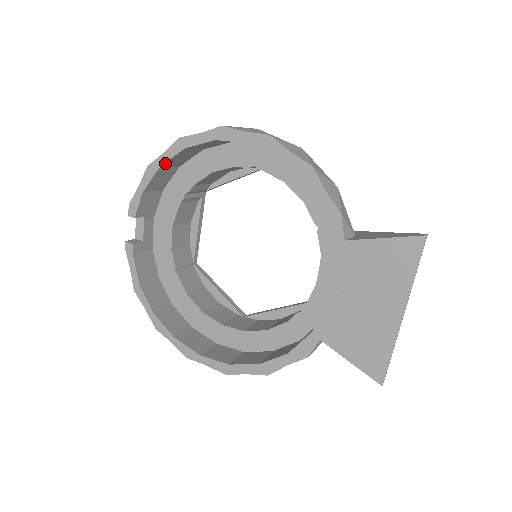
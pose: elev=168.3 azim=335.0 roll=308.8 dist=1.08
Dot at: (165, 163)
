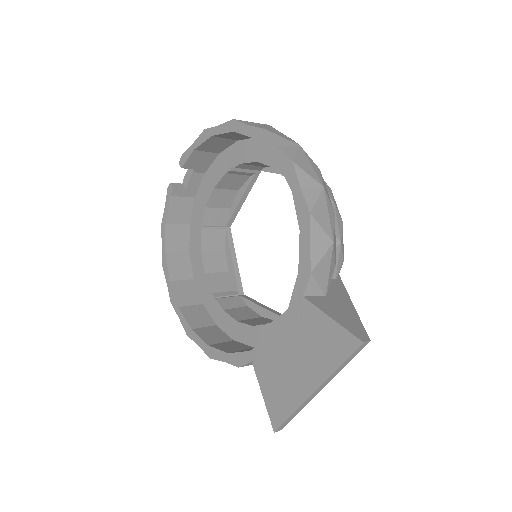
Dot at: (217, 135)
